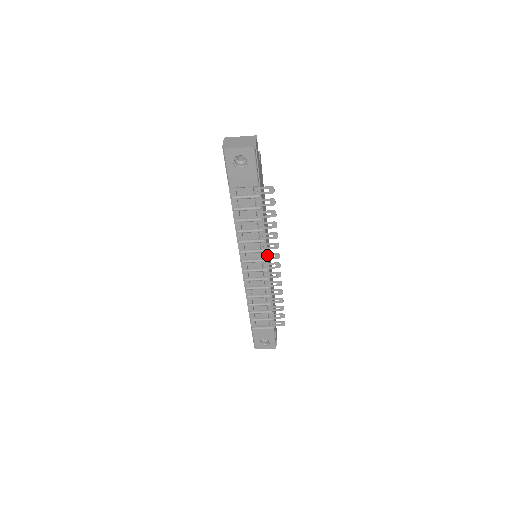
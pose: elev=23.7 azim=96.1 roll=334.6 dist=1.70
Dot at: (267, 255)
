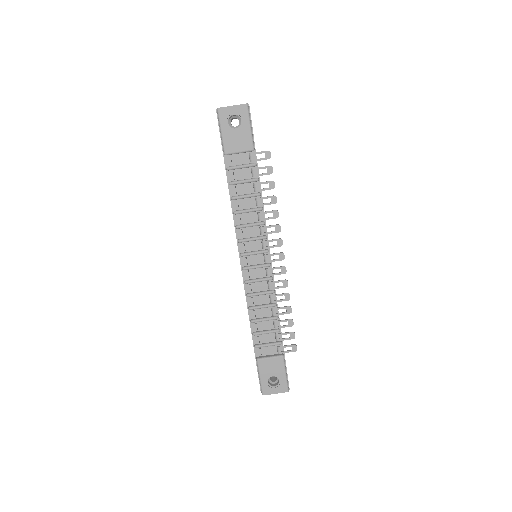
Dot at: (268, 244)
